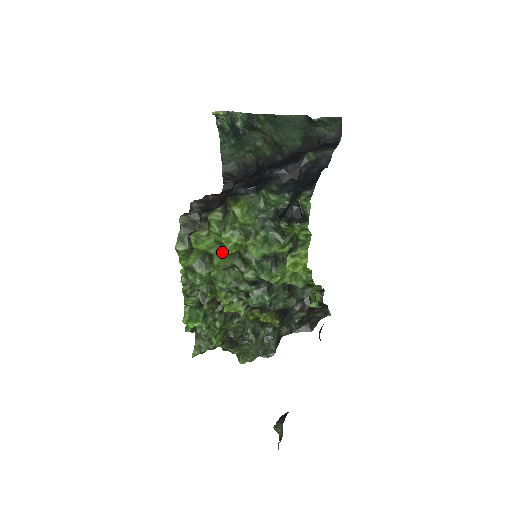
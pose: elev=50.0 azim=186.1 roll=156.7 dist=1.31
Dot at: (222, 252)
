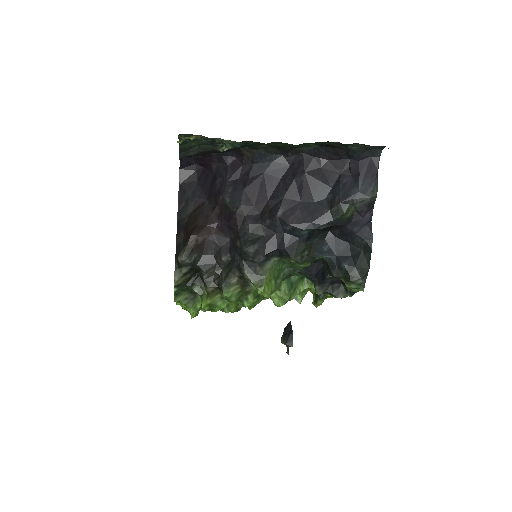
Dot at: occluded
